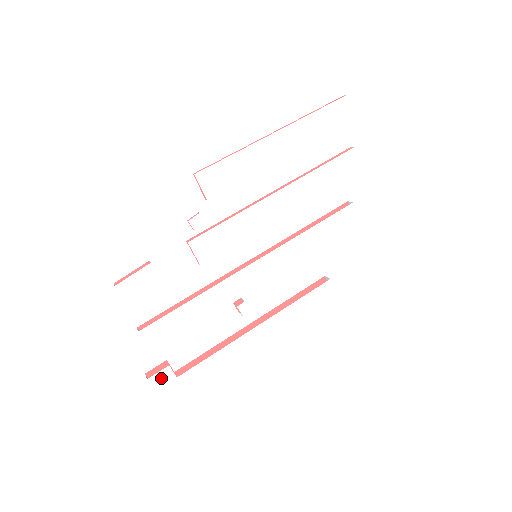
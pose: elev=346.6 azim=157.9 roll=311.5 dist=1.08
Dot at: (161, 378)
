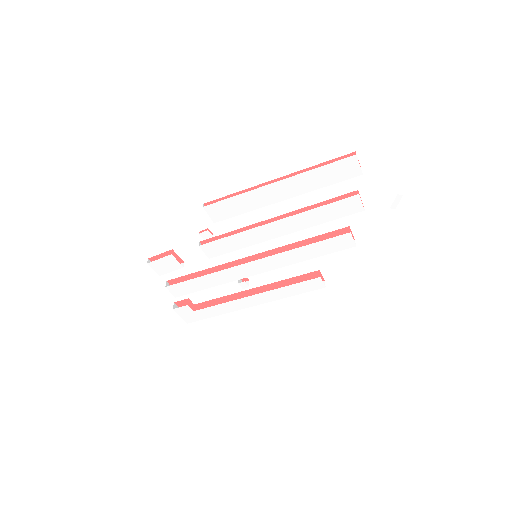
Dot at: (183, 310)
